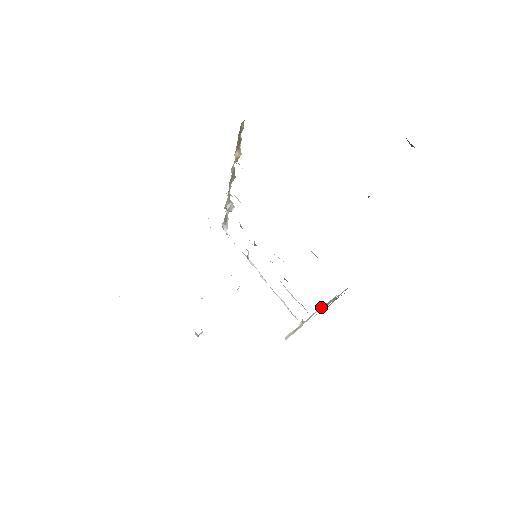
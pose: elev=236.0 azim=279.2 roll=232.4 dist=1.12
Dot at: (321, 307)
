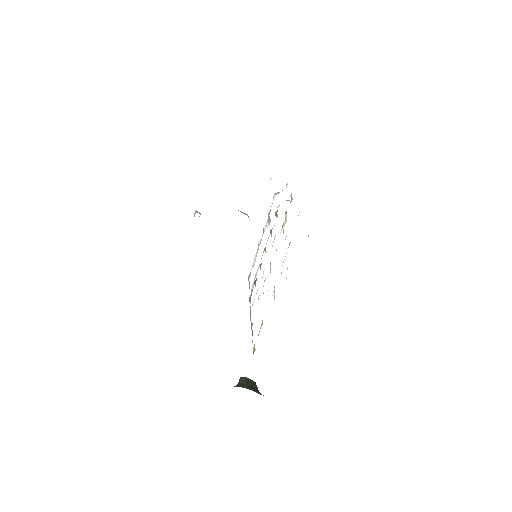
Dot at: occluded
